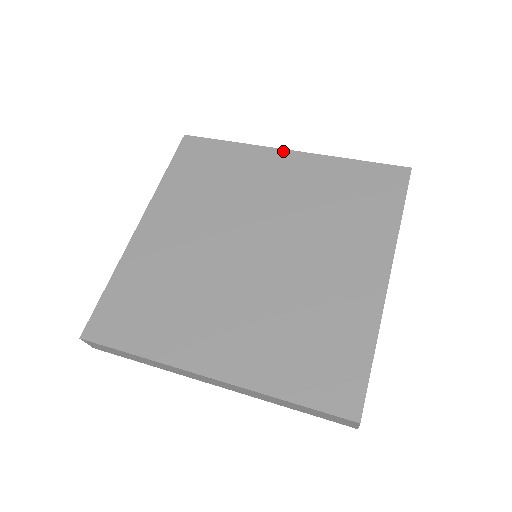
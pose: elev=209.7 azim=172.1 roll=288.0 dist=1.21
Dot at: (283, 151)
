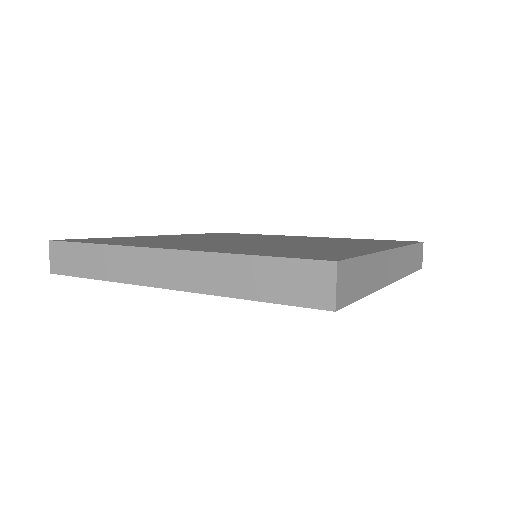
Dot at: (304, 236)
